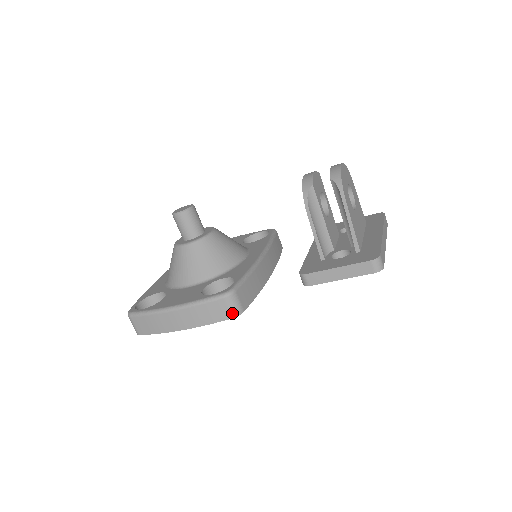
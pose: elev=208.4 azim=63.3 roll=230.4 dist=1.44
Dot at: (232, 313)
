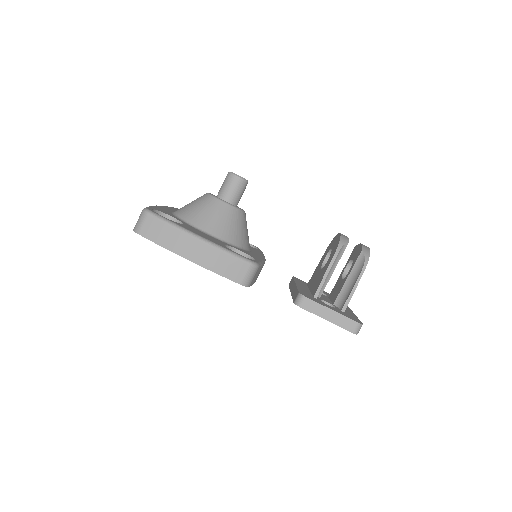
Dot at: (244, 280)
